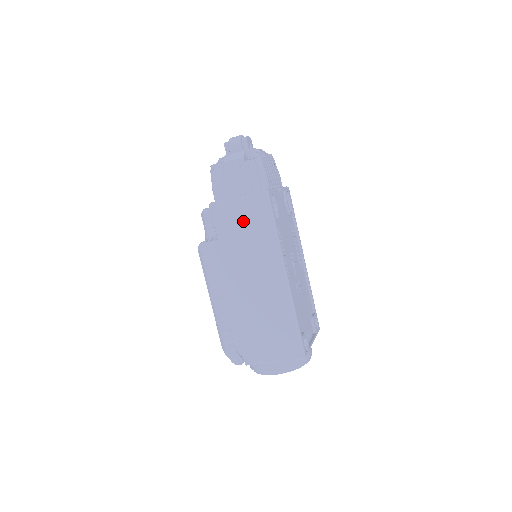
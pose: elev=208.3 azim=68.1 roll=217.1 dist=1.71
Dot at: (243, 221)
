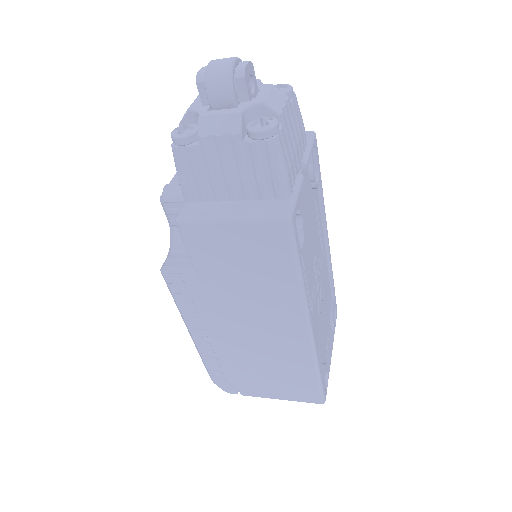
Dot at: (241, 255)
